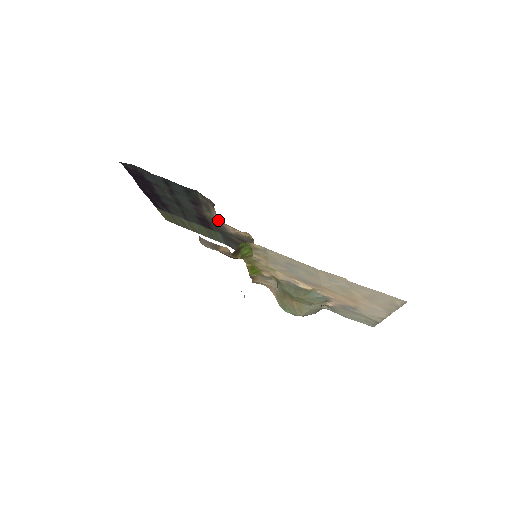
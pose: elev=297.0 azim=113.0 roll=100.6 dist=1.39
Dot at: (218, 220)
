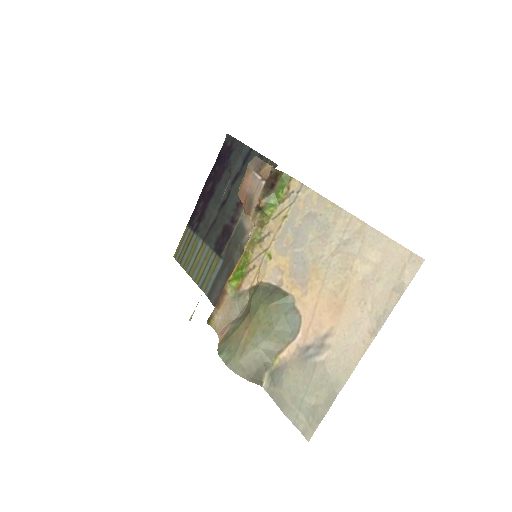
Dot at: (248, 220)
